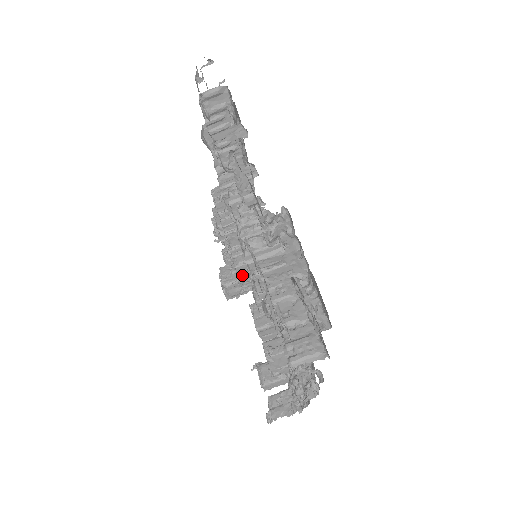
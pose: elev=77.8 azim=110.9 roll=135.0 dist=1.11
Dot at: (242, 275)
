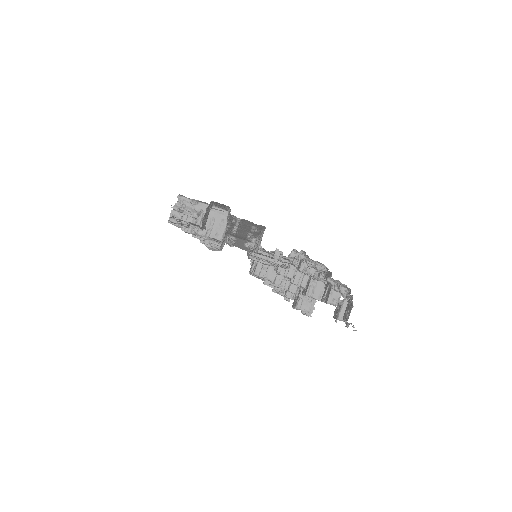
Dot at: (299, 292)
